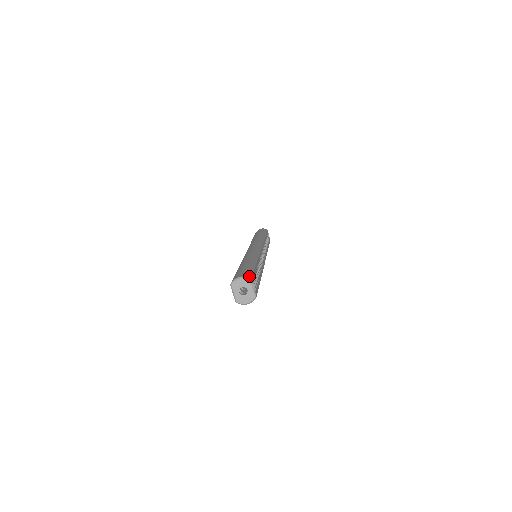
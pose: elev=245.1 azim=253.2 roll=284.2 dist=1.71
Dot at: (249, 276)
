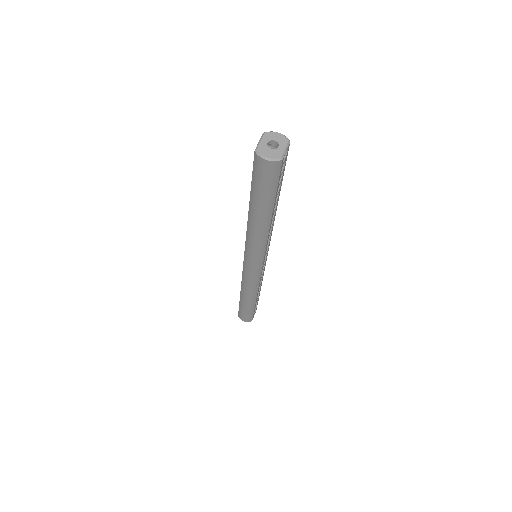
Dot at: occluded
